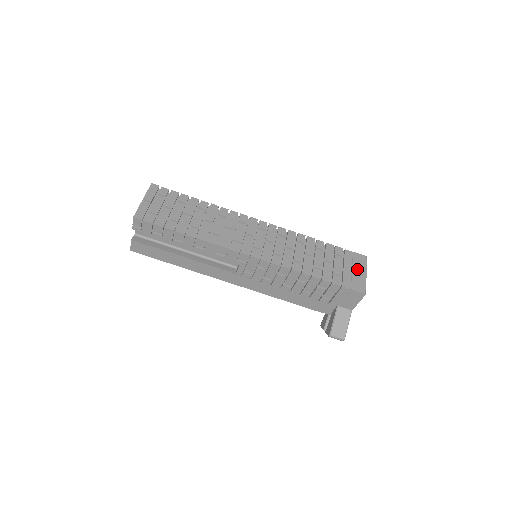
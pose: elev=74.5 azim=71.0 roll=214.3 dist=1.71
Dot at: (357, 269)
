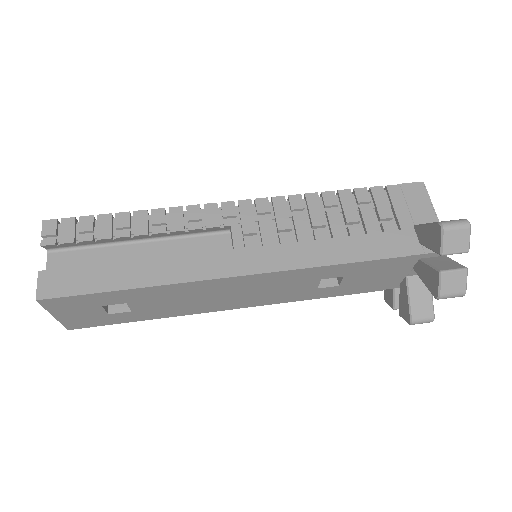
Dot at: occluded
